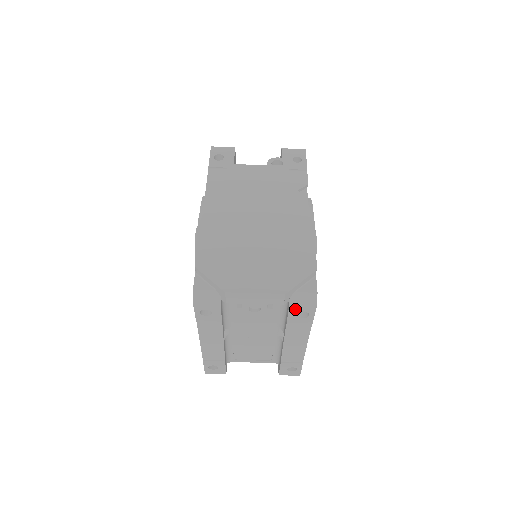
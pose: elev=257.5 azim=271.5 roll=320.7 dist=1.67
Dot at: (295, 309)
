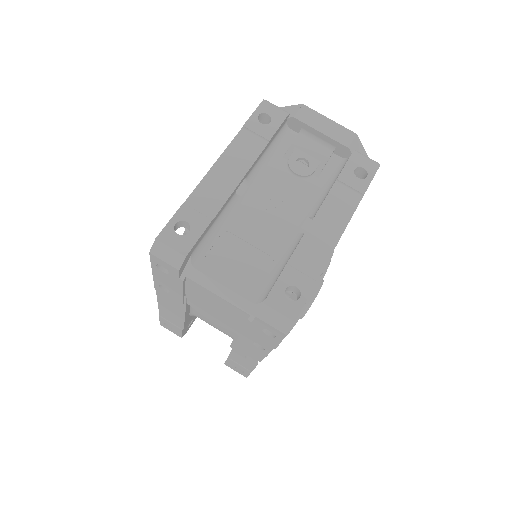
Dot at: (356, 160)
